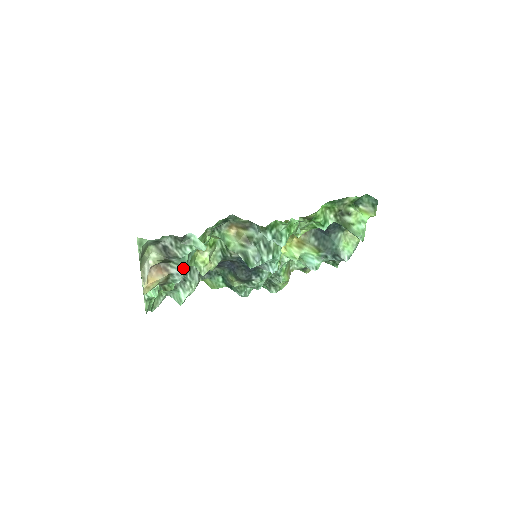
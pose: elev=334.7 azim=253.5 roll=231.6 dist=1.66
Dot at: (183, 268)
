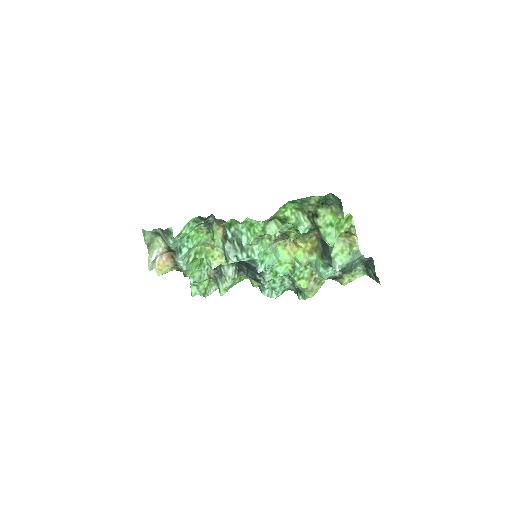
Dot at: (178, 257)
